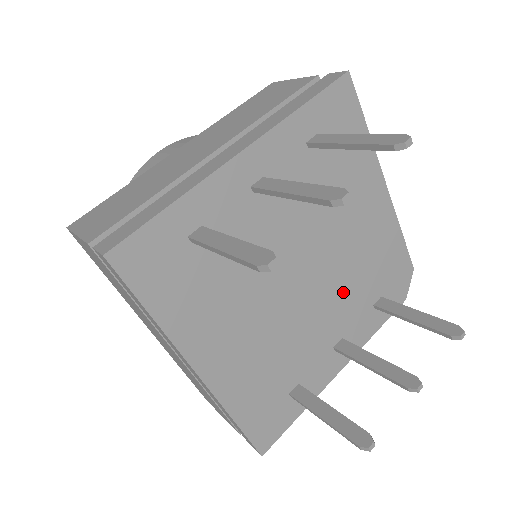
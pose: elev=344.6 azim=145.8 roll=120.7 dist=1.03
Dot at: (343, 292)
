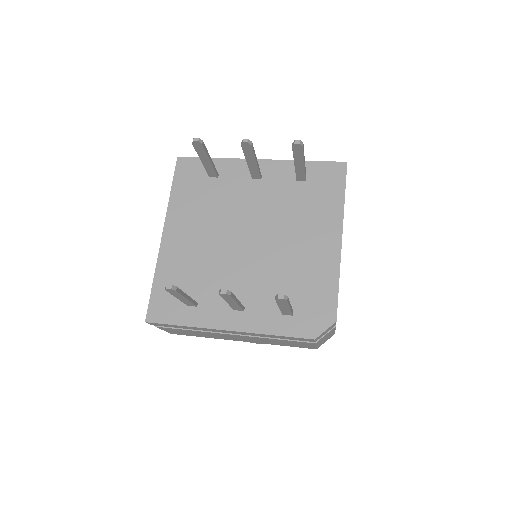
Dot at: (266, 277)
